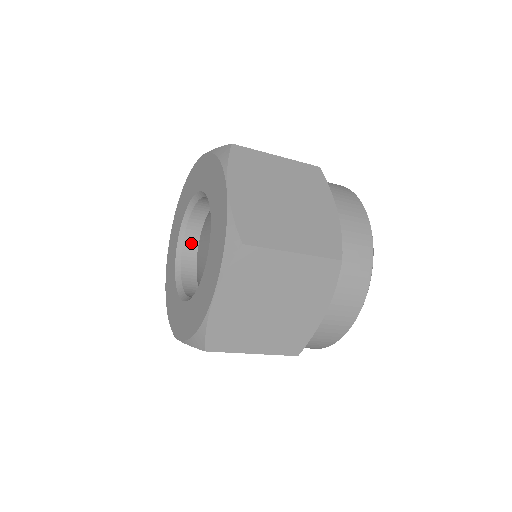
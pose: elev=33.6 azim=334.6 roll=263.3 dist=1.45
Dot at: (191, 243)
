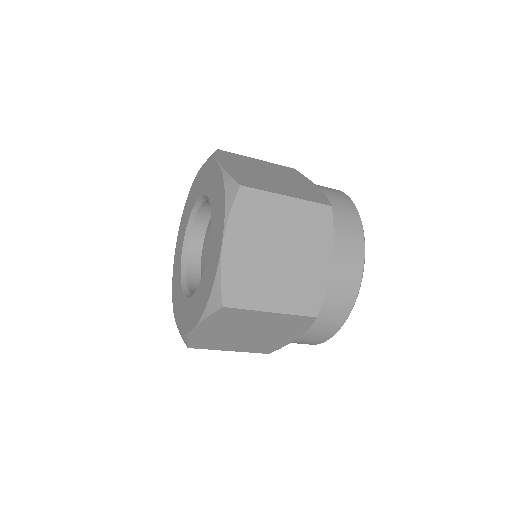
Dot at: (201, 222)
